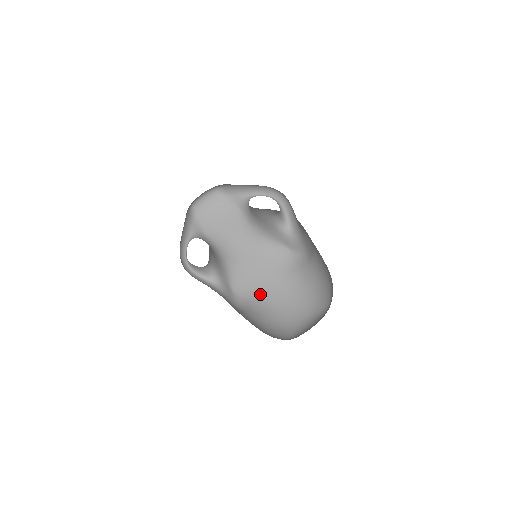
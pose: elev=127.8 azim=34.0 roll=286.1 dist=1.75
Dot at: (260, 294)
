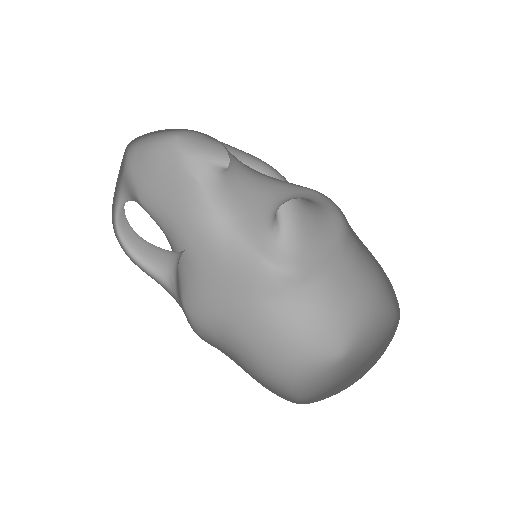
Dot at: (222, 322)
